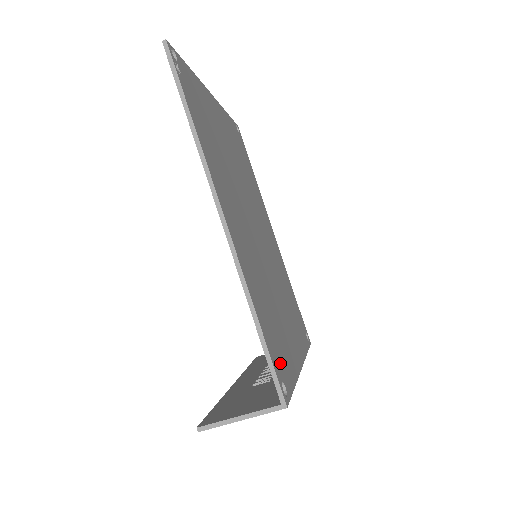
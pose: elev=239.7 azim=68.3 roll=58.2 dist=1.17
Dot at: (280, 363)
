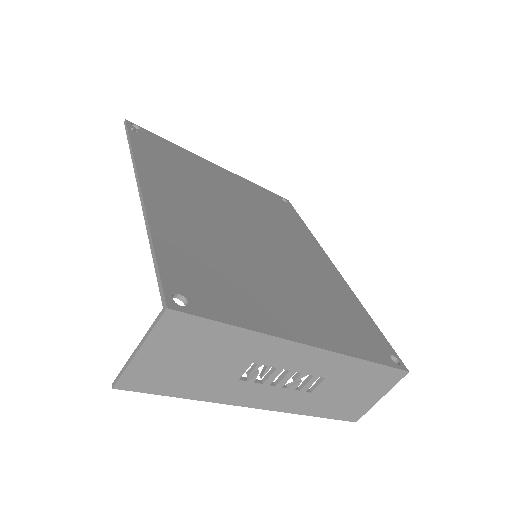
Dot at: (196, 288)
